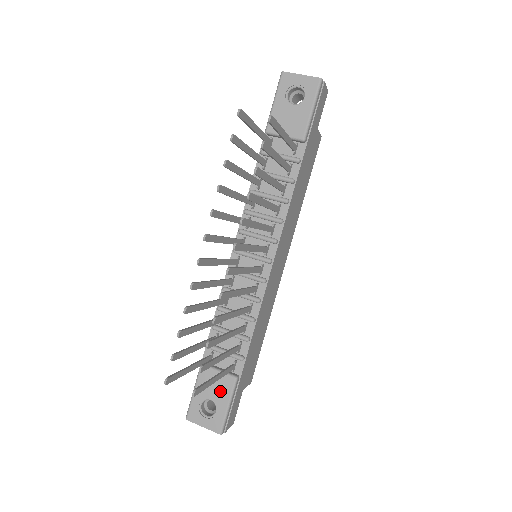
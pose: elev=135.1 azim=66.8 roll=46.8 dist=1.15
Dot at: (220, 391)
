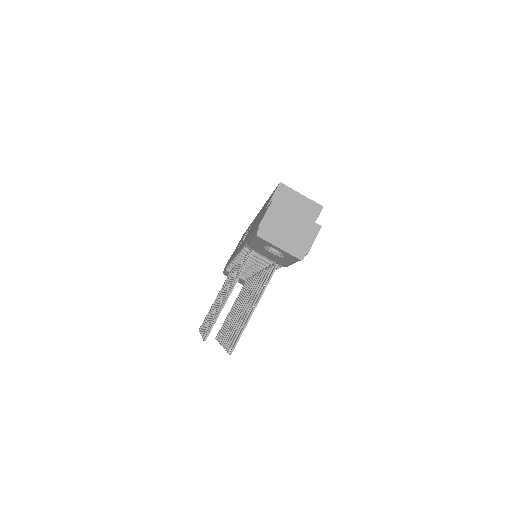
Dot at: (241, 281)
